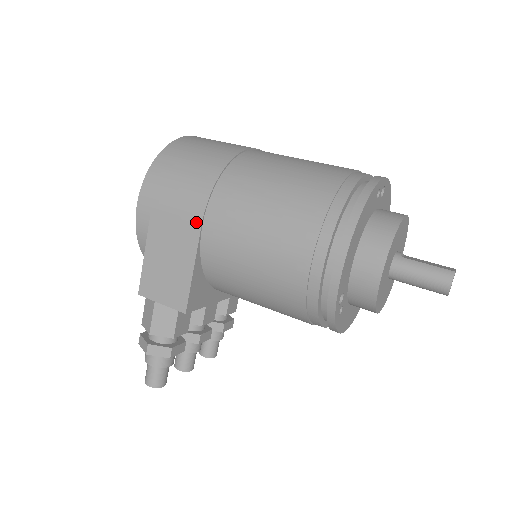
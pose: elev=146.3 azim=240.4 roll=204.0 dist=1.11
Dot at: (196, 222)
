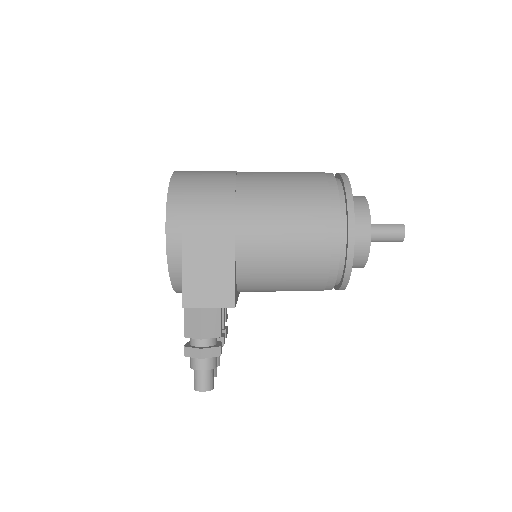
Dot at: (229, 229)
